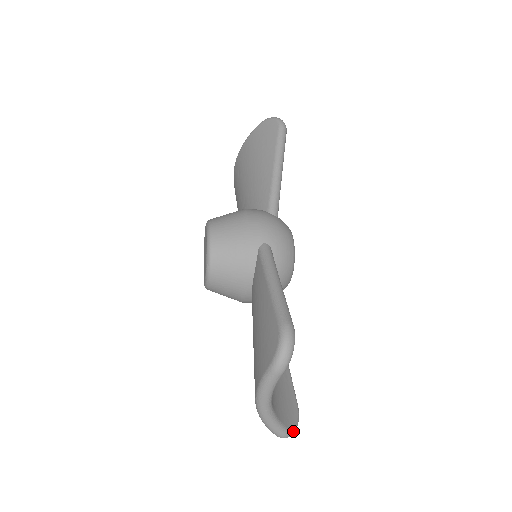
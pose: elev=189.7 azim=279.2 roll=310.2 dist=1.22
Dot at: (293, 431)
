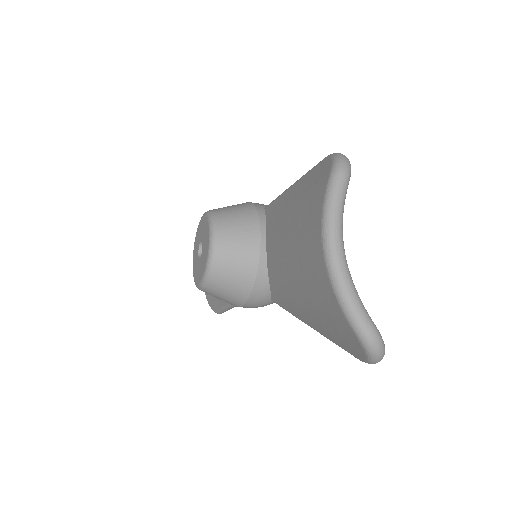
Dot at: (383, 341)
